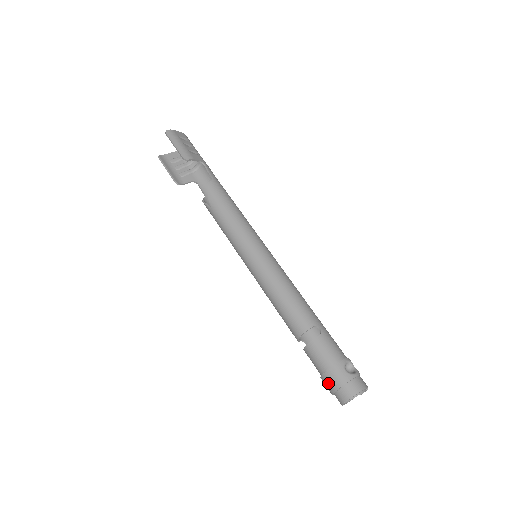
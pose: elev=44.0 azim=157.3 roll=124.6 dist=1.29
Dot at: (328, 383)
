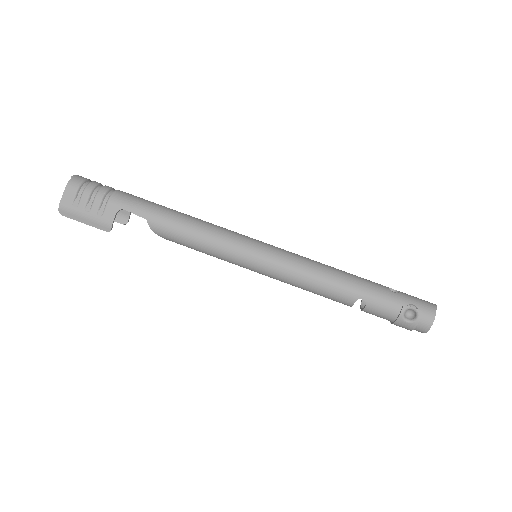
Dot at: occluded
